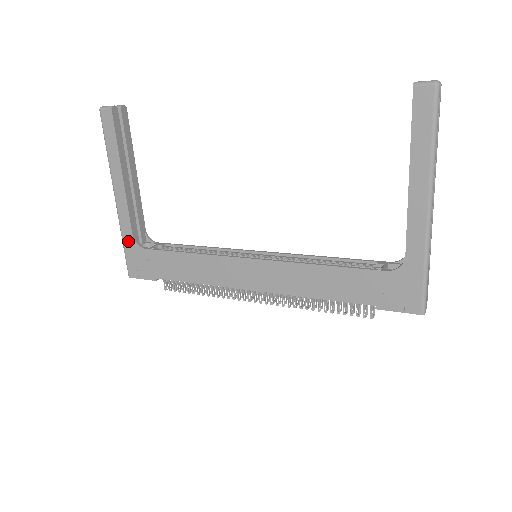
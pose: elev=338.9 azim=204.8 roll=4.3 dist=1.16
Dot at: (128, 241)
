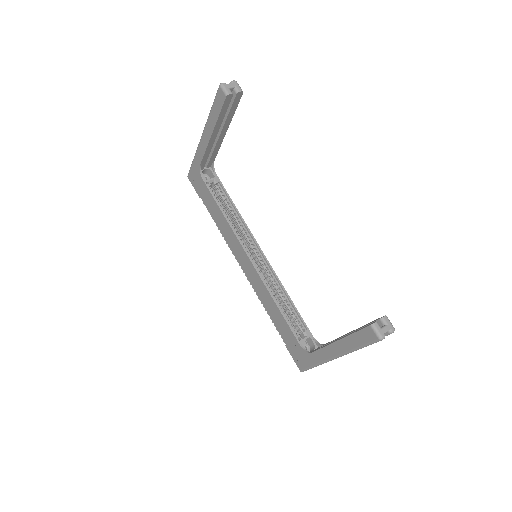
Dot at: (196, 164)
